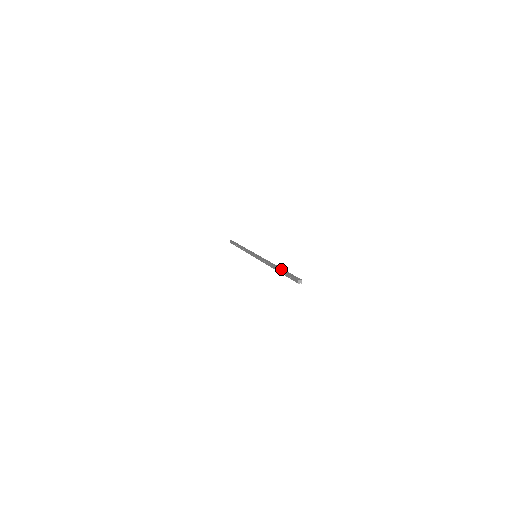
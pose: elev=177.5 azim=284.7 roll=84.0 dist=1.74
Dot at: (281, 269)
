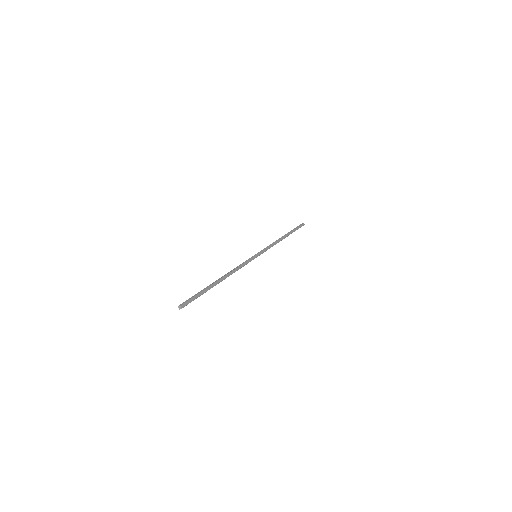
Dot at: (208, 286)
